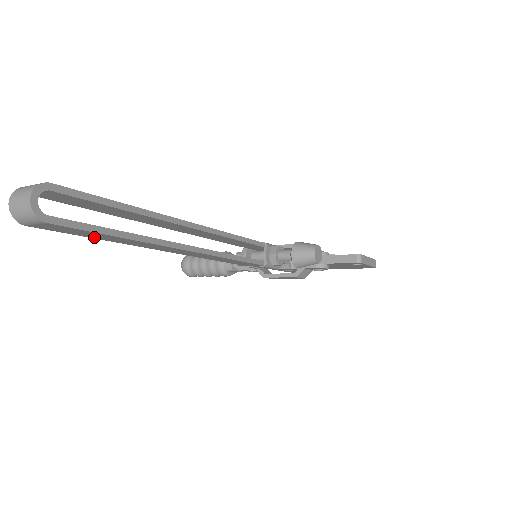
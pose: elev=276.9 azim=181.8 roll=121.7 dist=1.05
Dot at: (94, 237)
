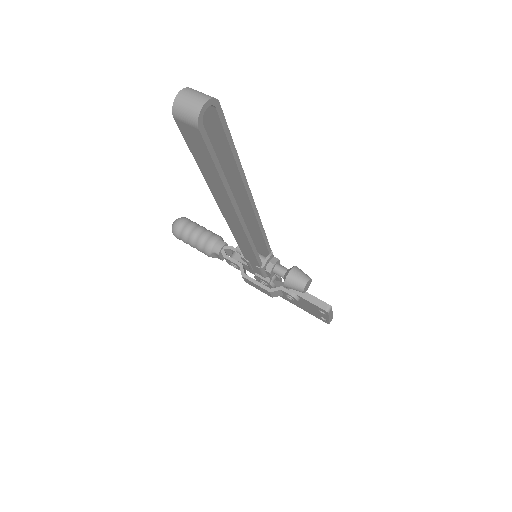
Dot at: (198, 161)
